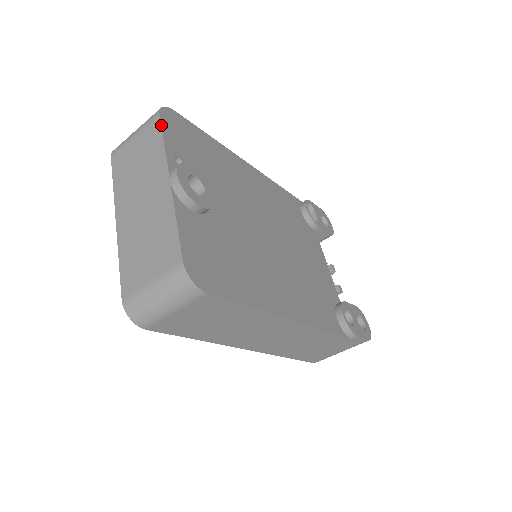
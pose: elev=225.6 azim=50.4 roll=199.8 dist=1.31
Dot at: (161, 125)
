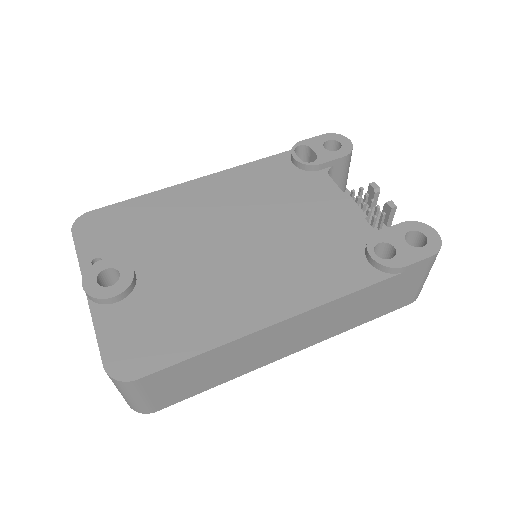
Dot at: (74, 242)
